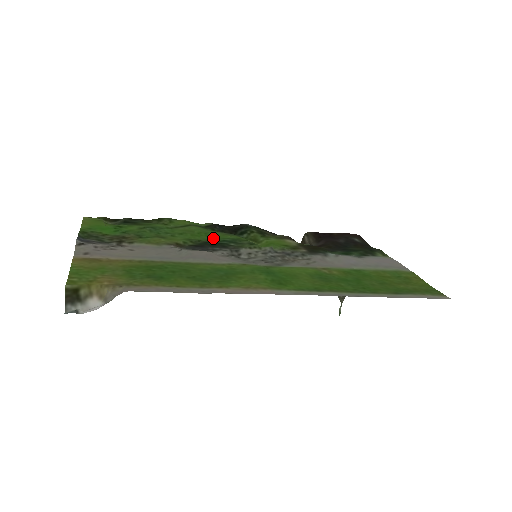
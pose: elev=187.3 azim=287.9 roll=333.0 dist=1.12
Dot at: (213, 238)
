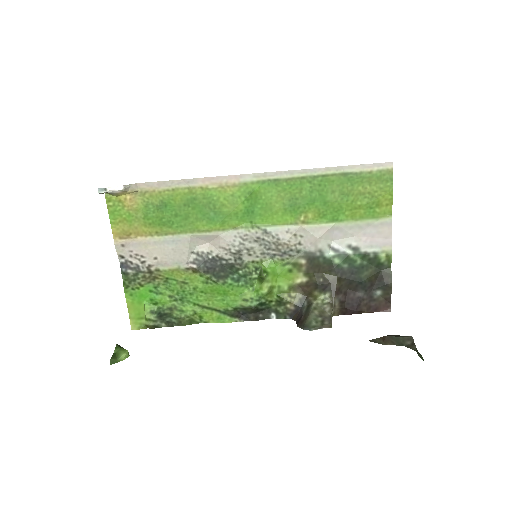
Dot at: (229, 288)
